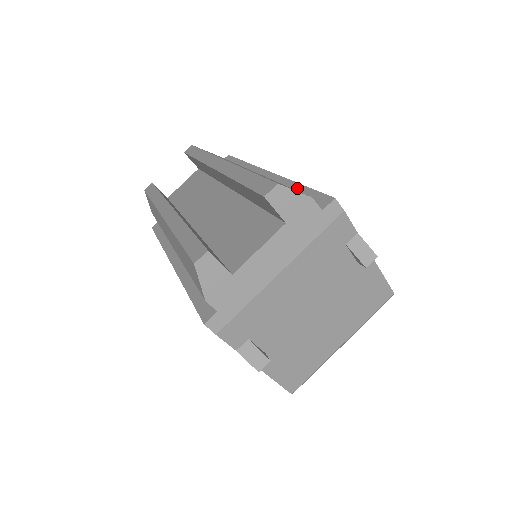
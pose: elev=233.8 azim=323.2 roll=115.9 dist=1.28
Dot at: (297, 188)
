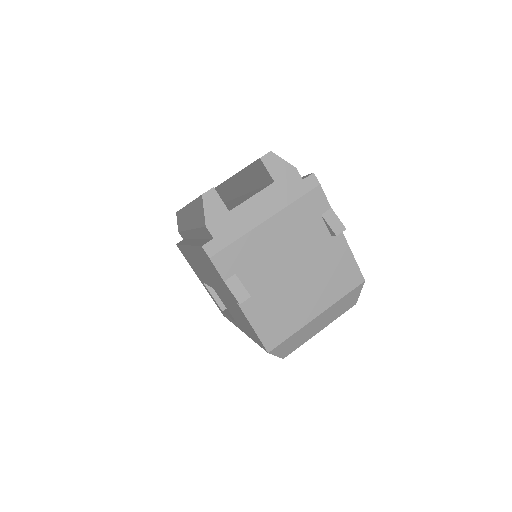
Dot at: occluded
